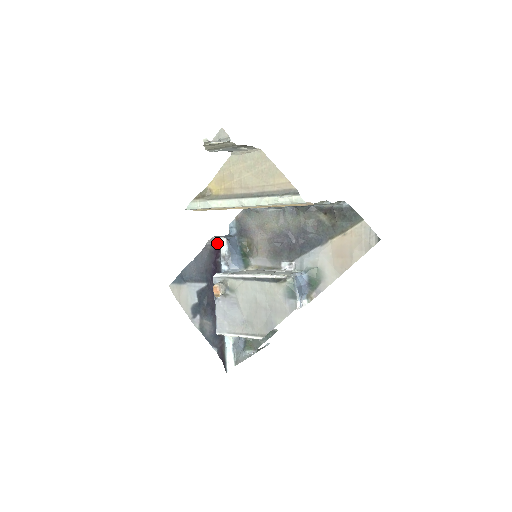
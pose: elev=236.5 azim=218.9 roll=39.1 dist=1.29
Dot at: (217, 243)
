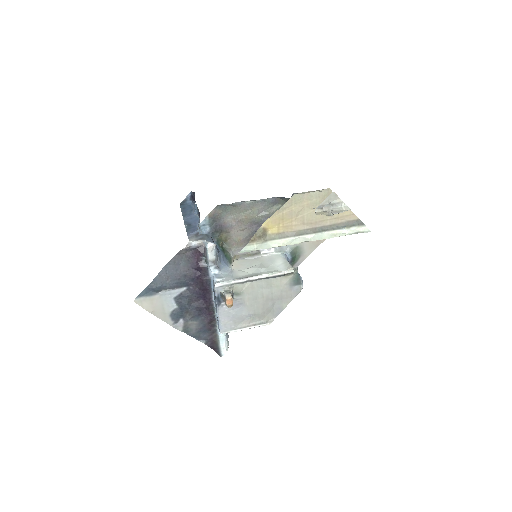
Dot at: (196, 247)
